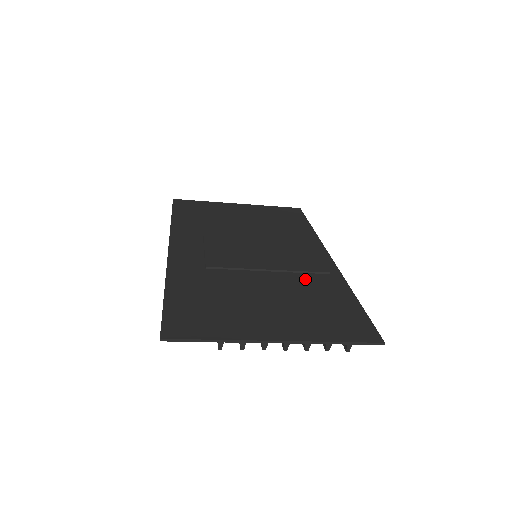
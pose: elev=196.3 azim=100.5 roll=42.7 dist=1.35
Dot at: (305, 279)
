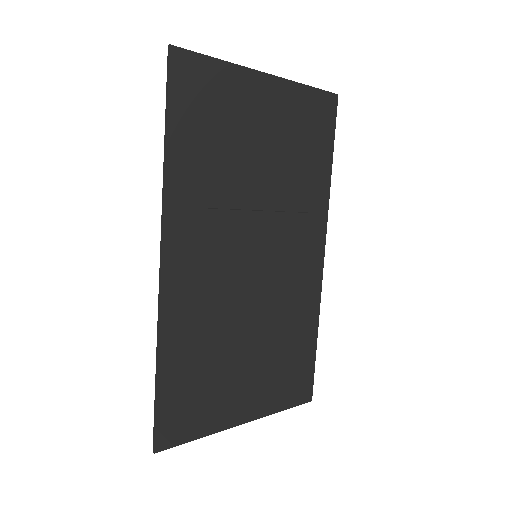
Dot at: (289, 312)
